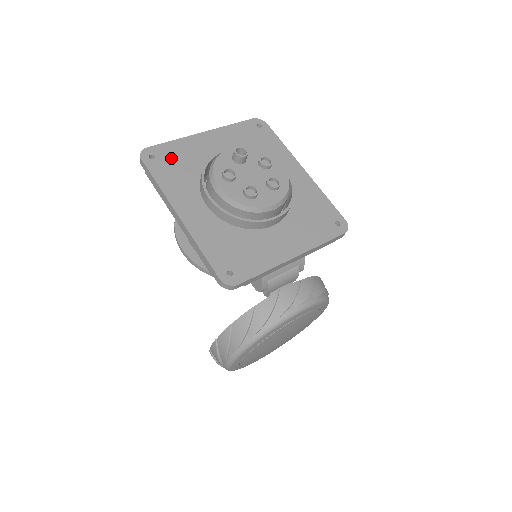
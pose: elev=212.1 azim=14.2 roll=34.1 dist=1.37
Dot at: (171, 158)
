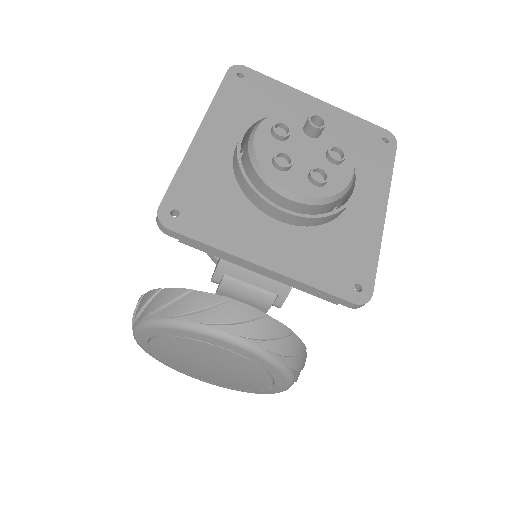
Dot at: (257, 90)
